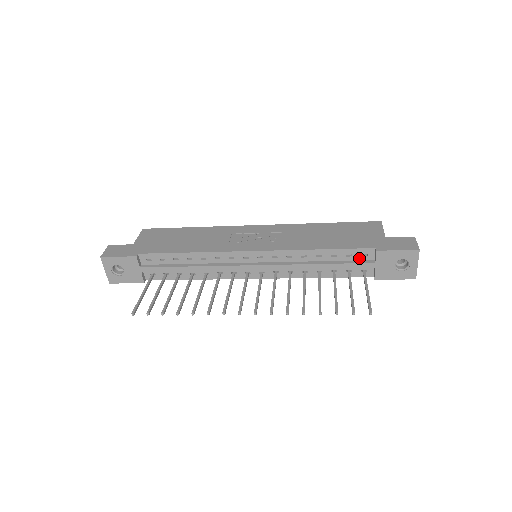
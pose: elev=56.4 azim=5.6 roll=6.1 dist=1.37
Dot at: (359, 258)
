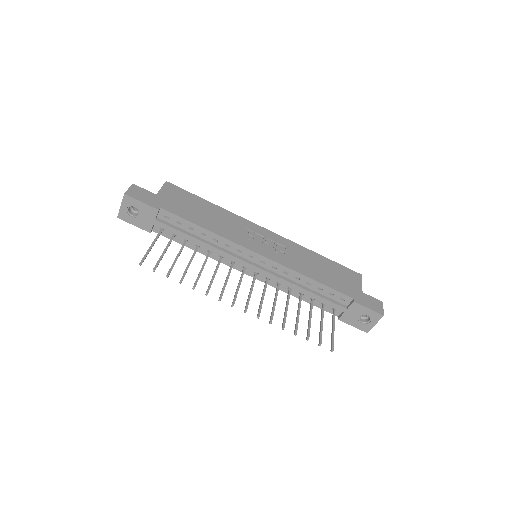
Dot at: (337, 299)
